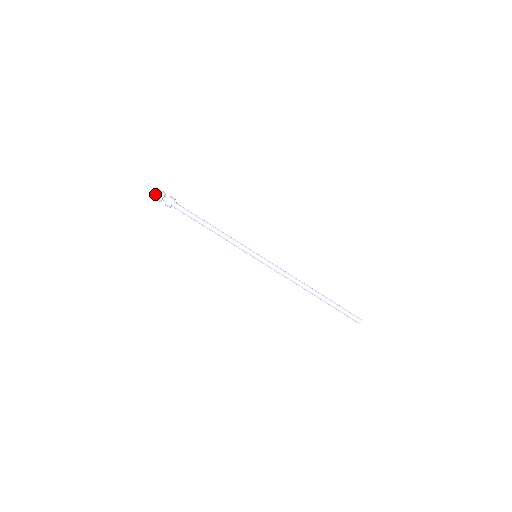
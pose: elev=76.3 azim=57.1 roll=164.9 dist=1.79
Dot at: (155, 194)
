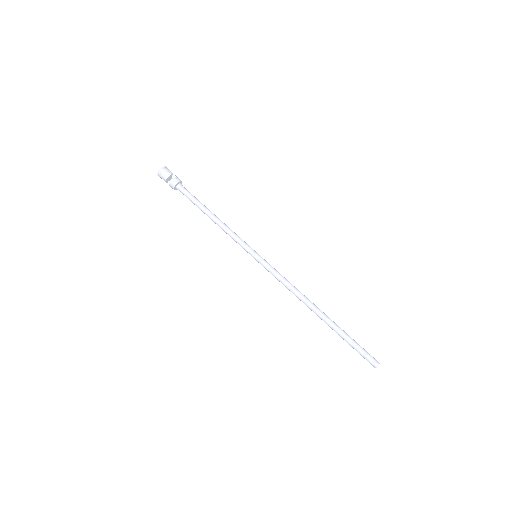
Dot at: (160, 174)
